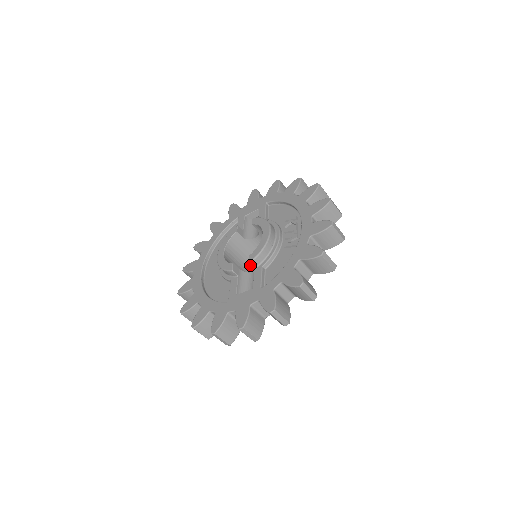
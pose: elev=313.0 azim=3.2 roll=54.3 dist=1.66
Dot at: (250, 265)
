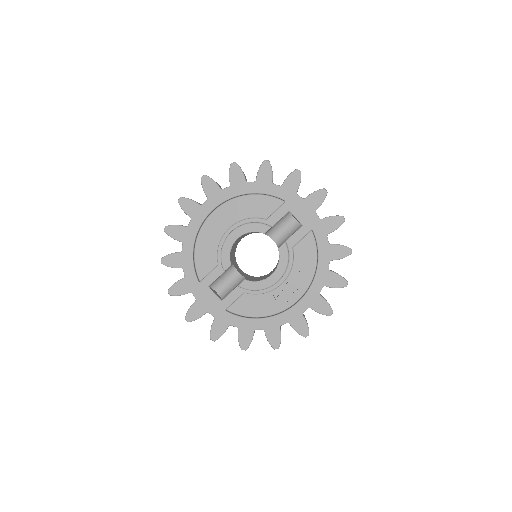
Dot at: occluded
